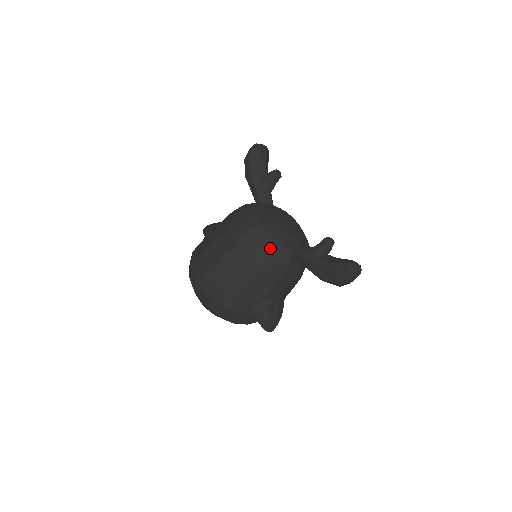
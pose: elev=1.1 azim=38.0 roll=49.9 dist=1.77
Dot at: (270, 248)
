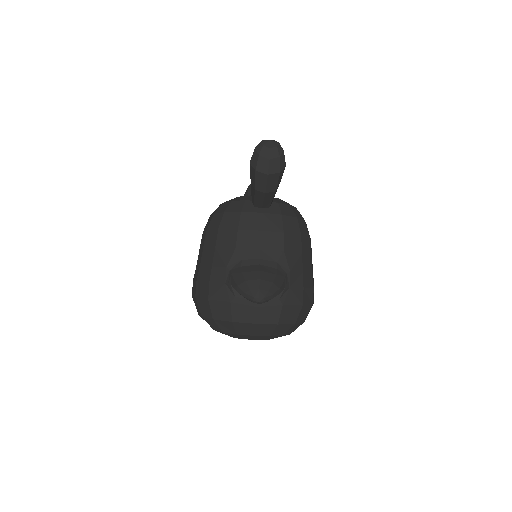
Dot at: (221, 210)
